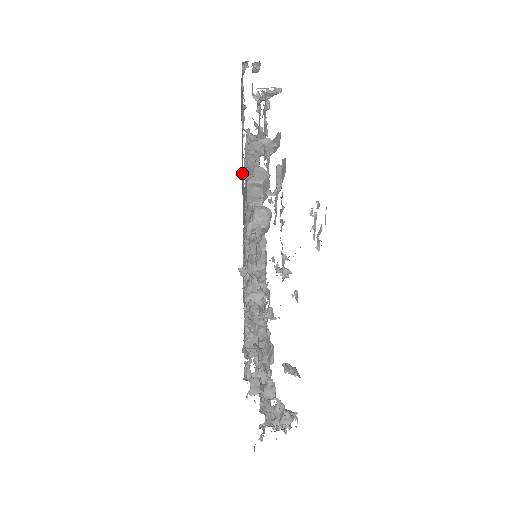
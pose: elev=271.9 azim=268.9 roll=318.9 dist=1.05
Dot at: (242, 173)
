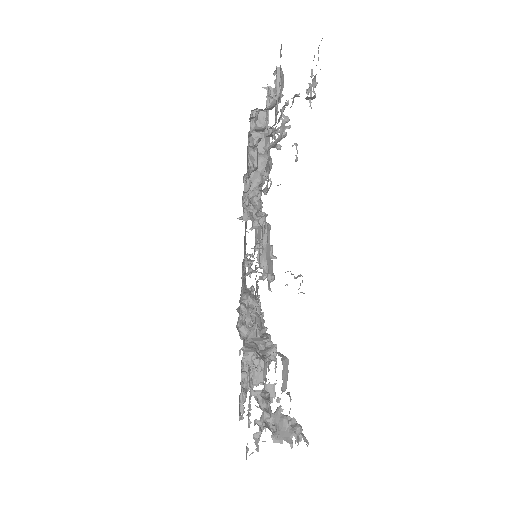
Dot at: (245, 235)
